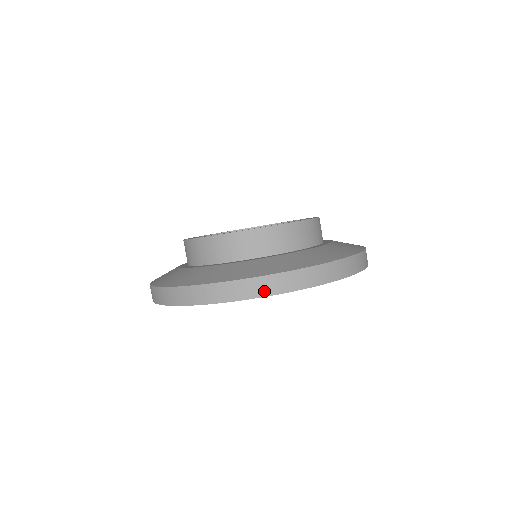
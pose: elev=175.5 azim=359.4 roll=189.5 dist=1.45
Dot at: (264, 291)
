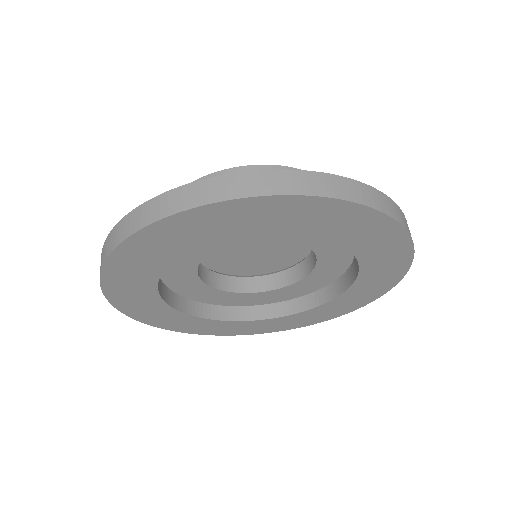
Dot at: (166, 210)
